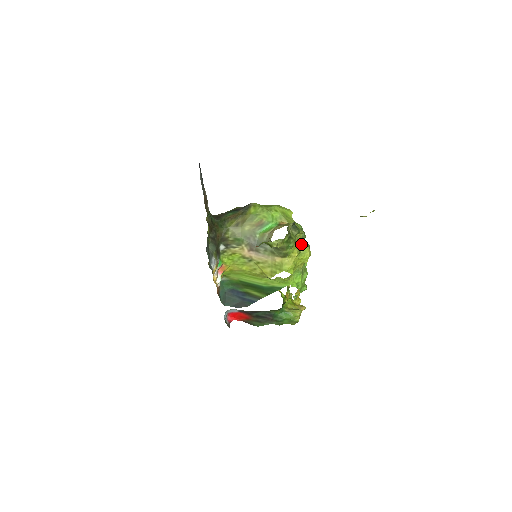
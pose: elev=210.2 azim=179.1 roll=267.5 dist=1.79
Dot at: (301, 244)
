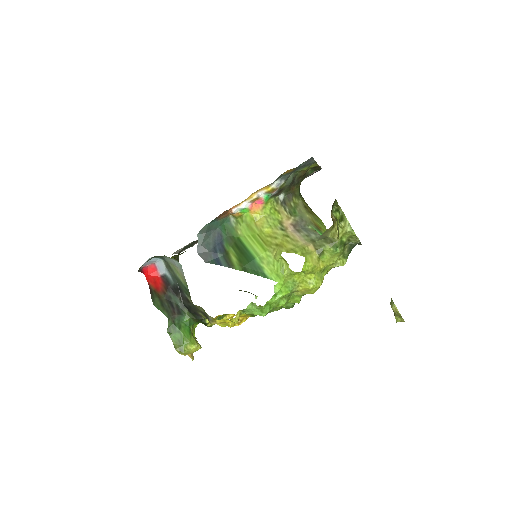
Dot at: (326, 272)
